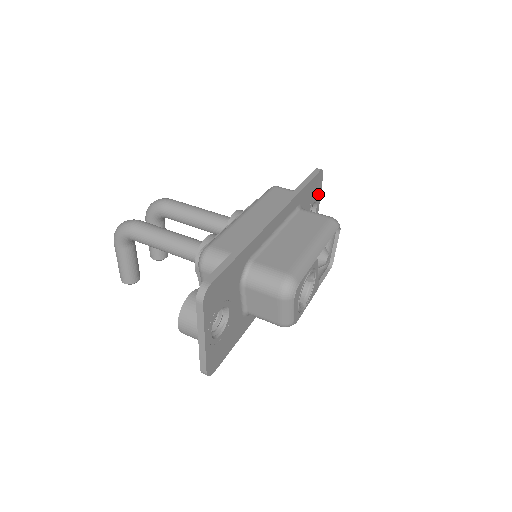
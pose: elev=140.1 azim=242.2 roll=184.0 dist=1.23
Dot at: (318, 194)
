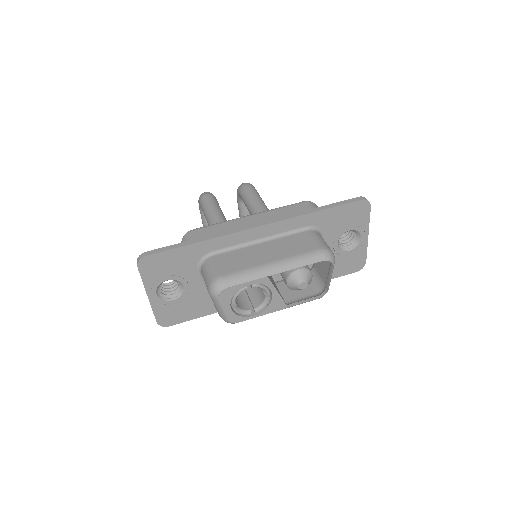
Dot at: (362, 223)
